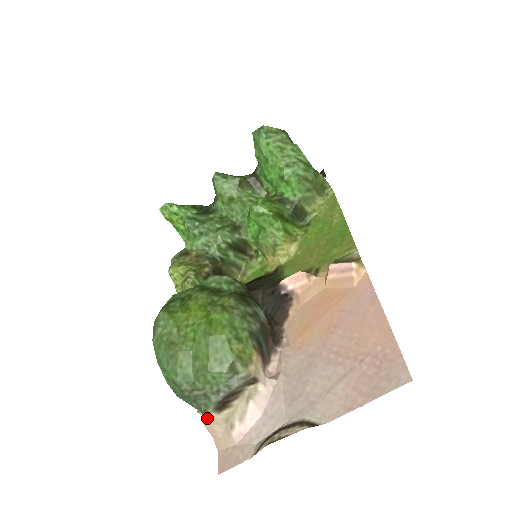
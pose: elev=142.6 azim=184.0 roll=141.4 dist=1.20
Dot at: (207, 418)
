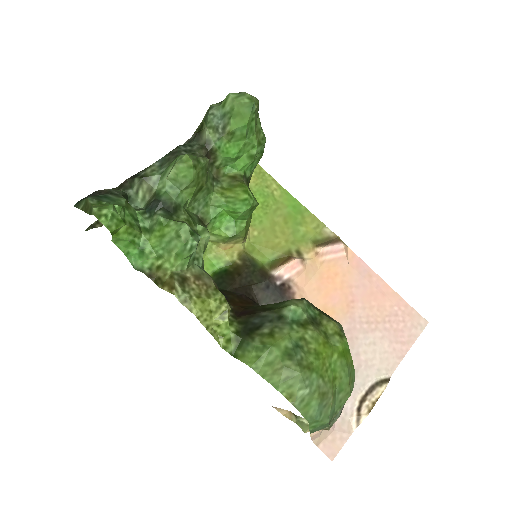
Dot at: occluded
